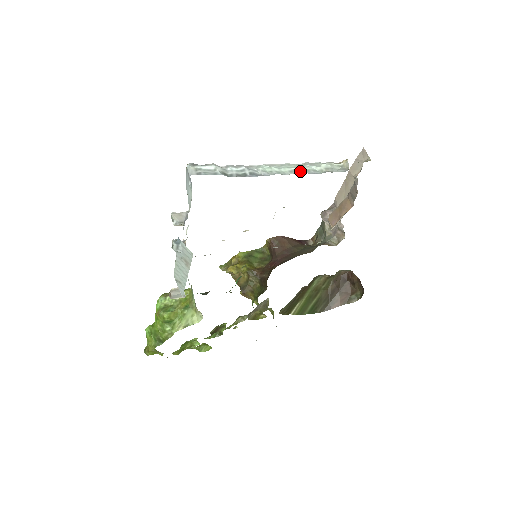
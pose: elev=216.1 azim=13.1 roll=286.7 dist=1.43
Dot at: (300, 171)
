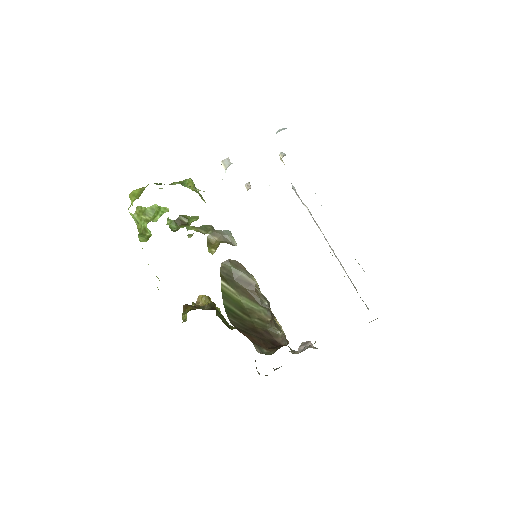
Dot at: occluded
